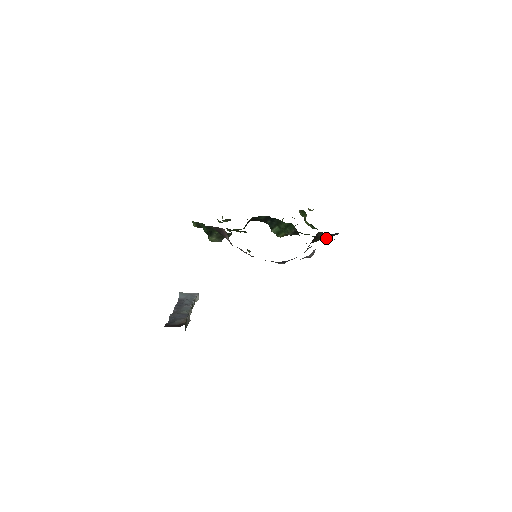
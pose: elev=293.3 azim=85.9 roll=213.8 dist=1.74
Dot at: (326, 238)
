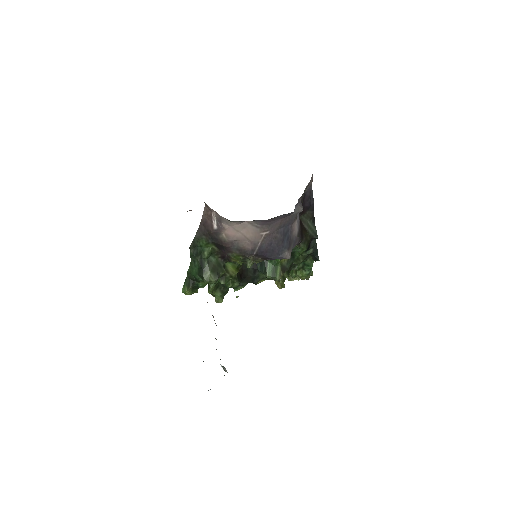
Dot at: (314, 233)
